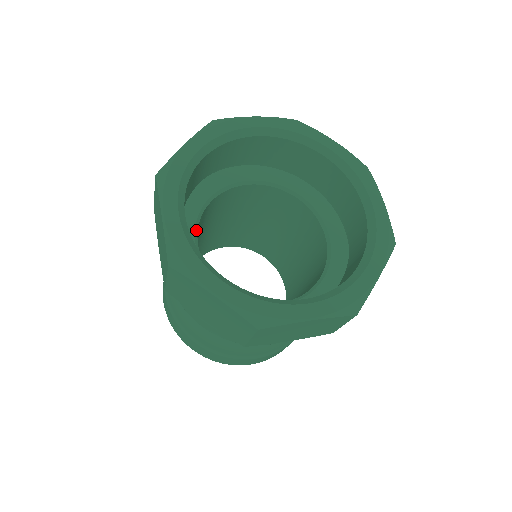
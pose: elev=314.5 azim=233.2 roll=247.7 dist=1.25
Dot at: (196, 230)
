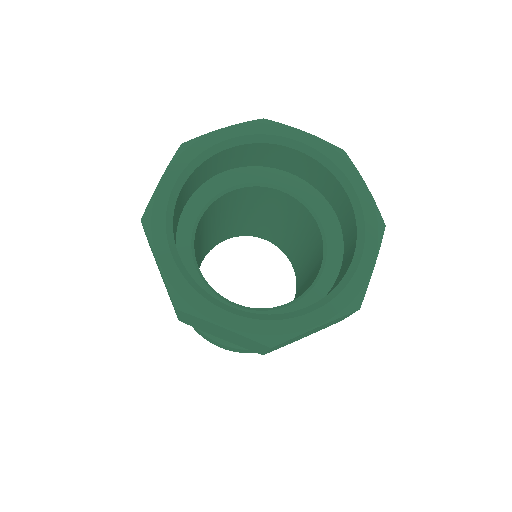
Dot at: (206, 207)
